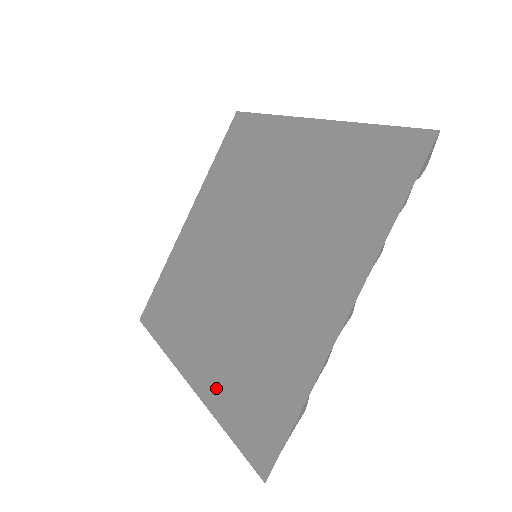
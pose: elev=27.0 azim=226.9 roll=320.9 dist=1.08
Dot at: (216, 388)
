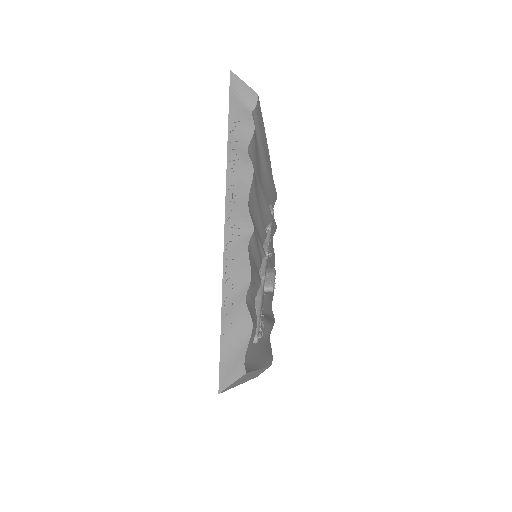
Dot at: occluded
